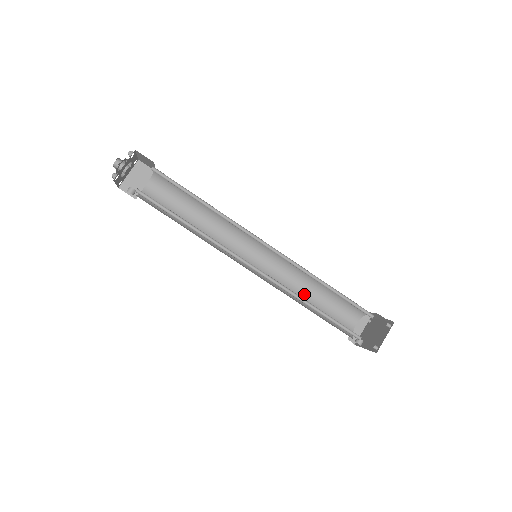
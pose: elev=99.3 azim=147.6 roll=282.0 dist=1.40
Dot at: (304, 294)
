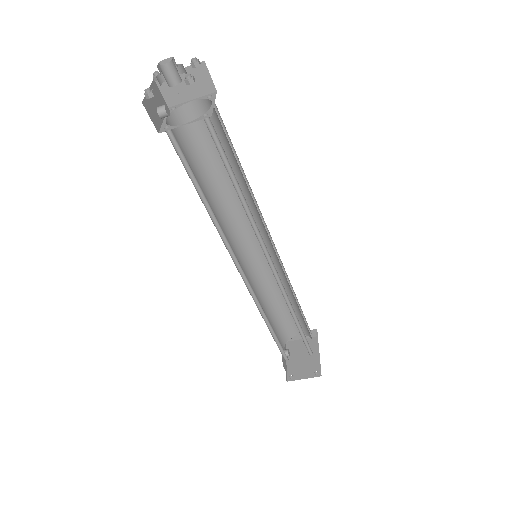
Dot at: (276, 295)
